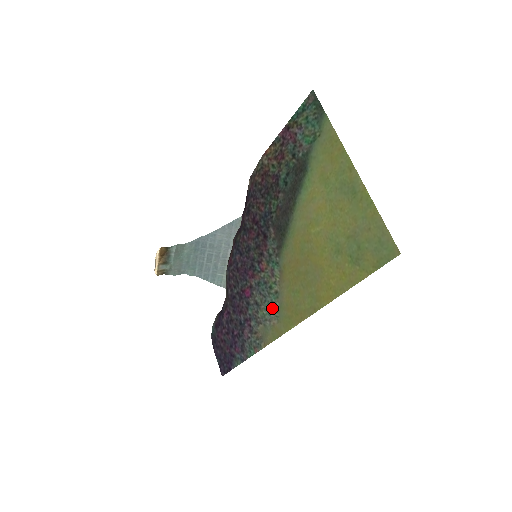
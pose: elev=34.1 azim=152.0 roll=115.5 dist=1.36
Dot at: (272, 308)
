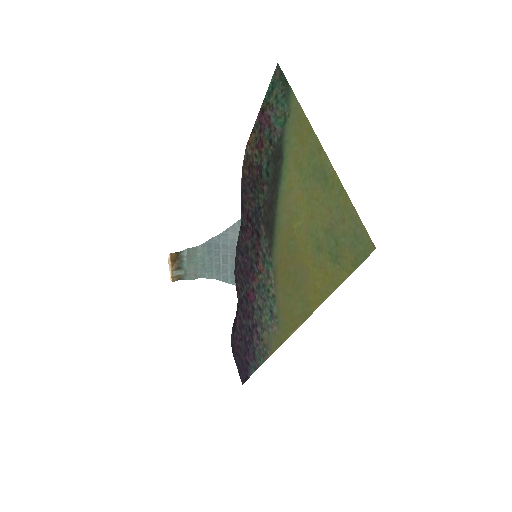
Dot at: (272, 313)
